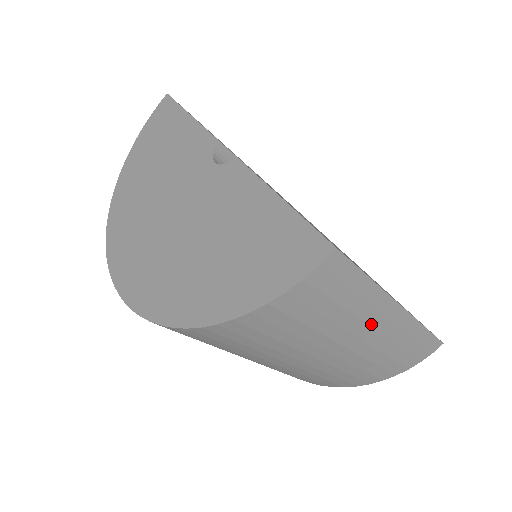
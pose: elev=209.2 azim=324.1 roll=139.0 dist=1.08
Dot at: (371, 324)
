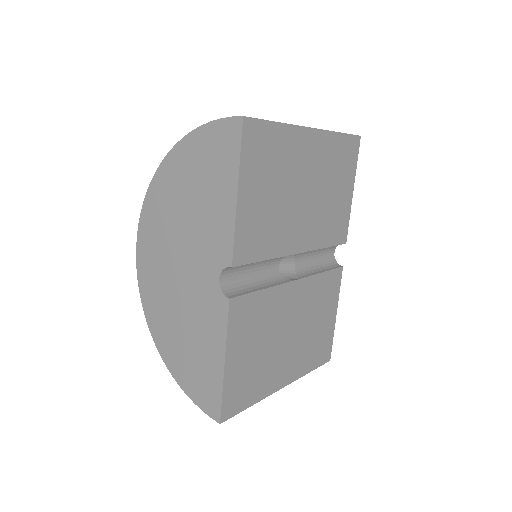
Dot at: occluded
